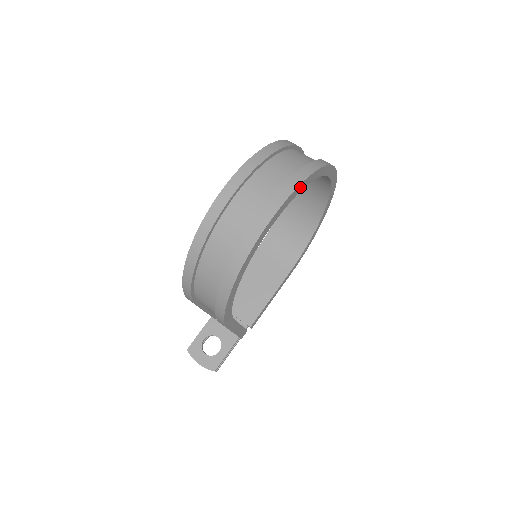
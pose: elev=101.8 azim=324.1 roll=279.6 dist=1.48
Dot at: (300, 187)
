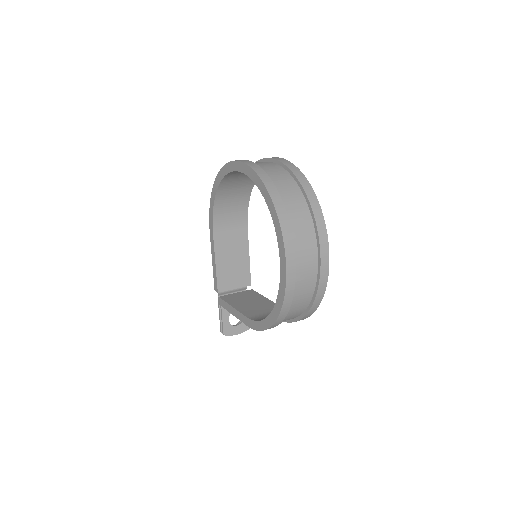
Dot at: (322, 221)
